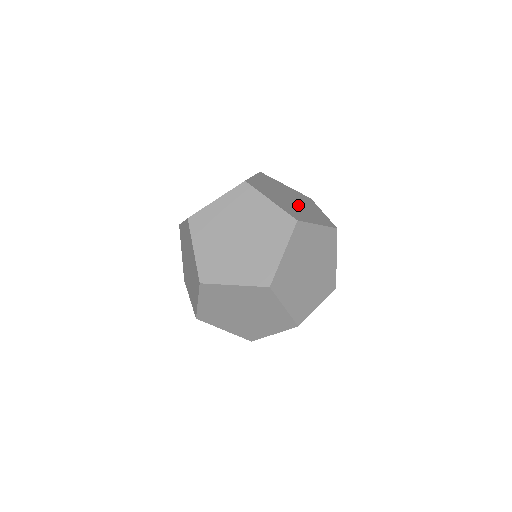
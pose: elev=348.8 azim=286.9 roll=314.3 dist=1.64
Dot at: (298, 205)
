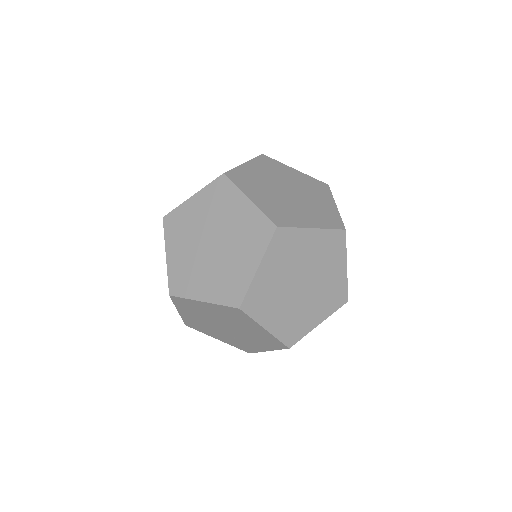
Dot at: occluded
